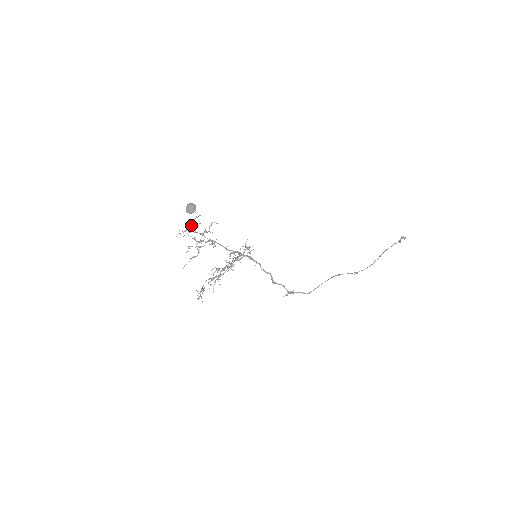
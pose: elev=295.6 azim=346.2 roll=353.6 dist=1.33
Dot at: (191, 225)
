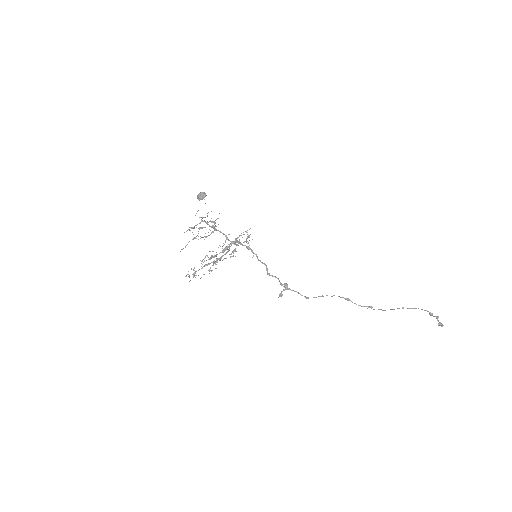
Dot at: (199, 217)
